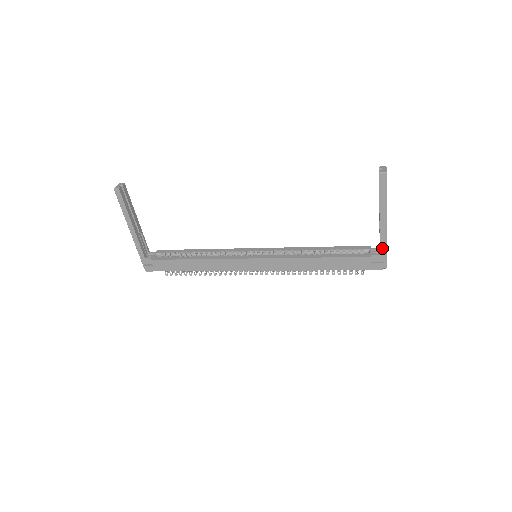
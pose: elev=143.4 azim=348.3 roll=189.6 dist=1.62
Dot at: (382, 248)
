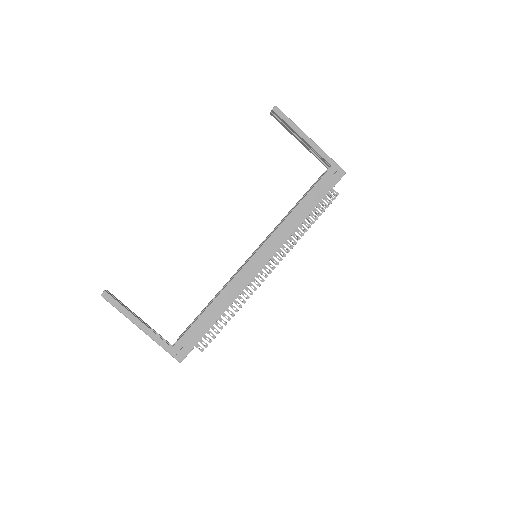
Dot at: (327, 159)
